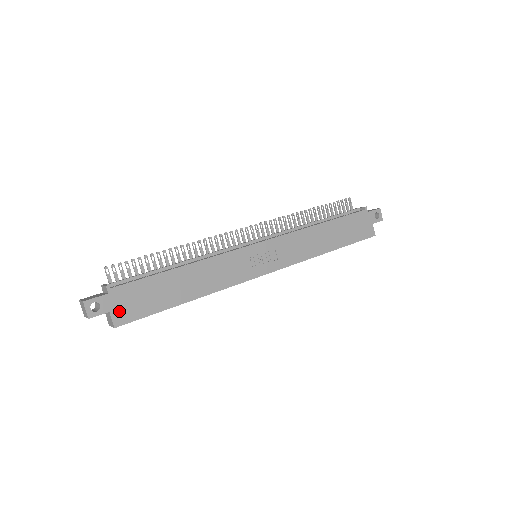
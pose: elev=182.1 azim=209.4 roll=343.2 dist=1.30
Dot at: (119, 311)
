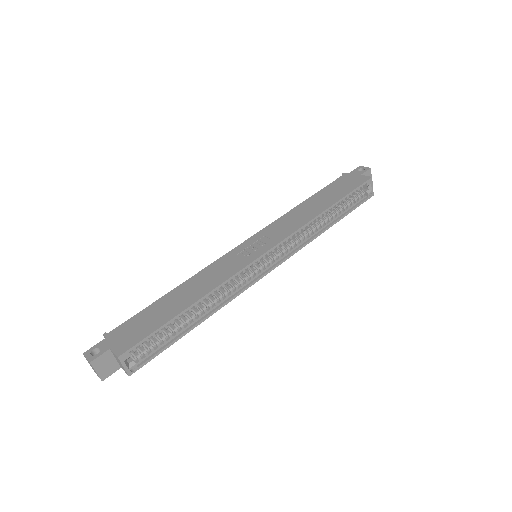
Dot at: (120, 344)
